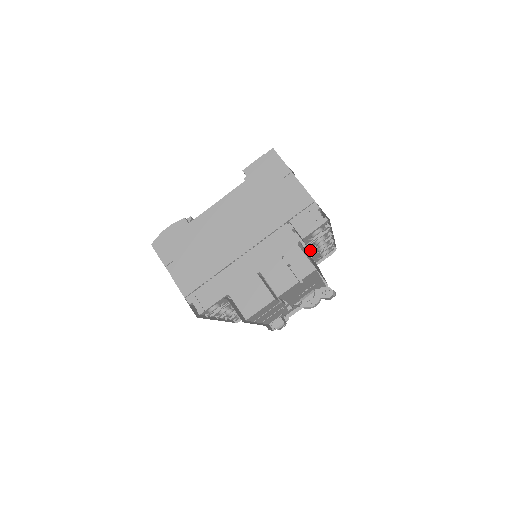
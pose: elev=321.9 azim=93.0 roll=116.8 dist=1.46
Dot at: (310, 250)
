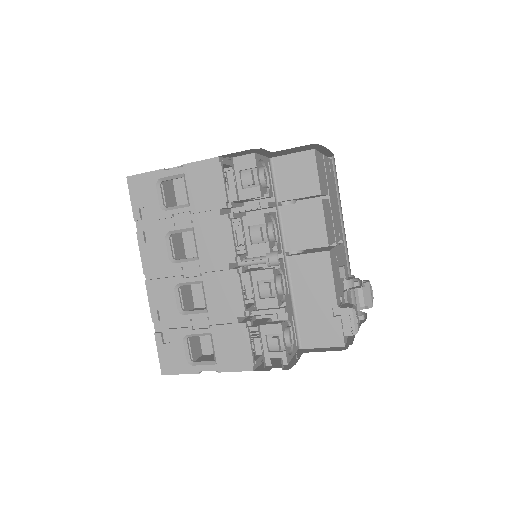
Dot at: occluded
